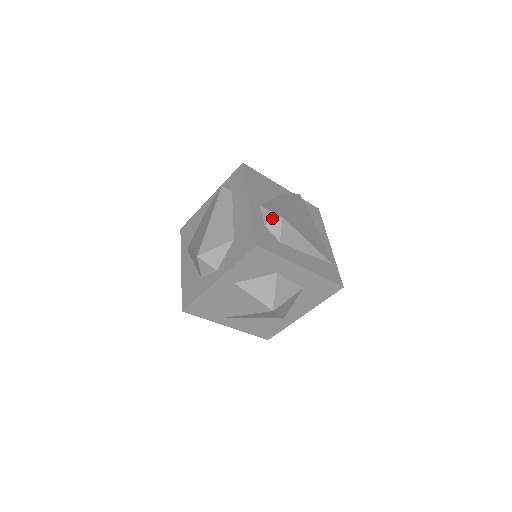
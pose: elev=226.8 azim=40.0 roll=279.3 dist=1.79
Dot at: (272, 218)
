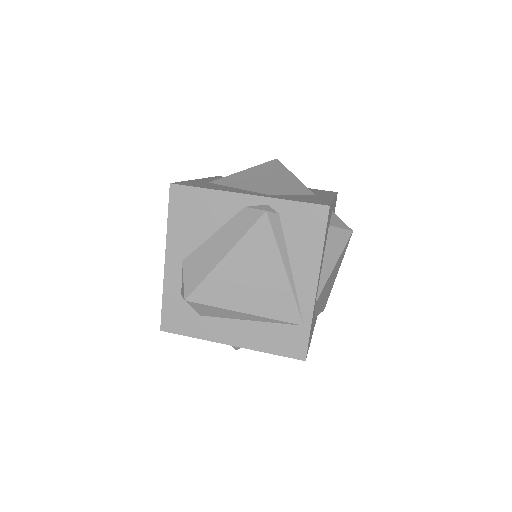
Dot at: (182, 292)
